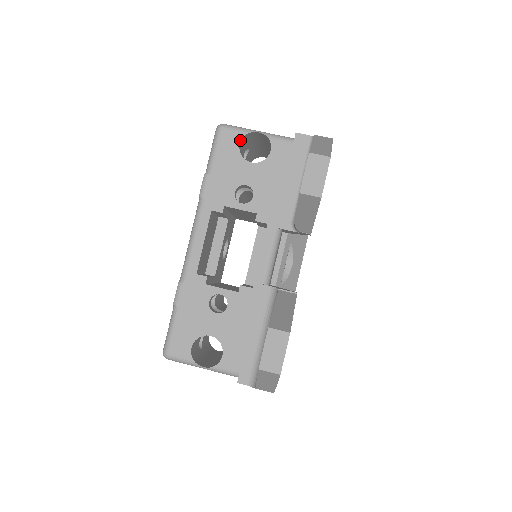
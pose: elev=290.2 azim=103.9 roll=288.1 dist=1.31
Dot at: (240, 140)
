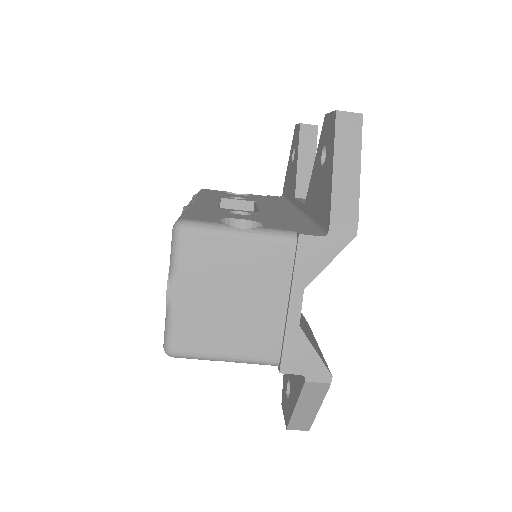
Dot at: occluded
